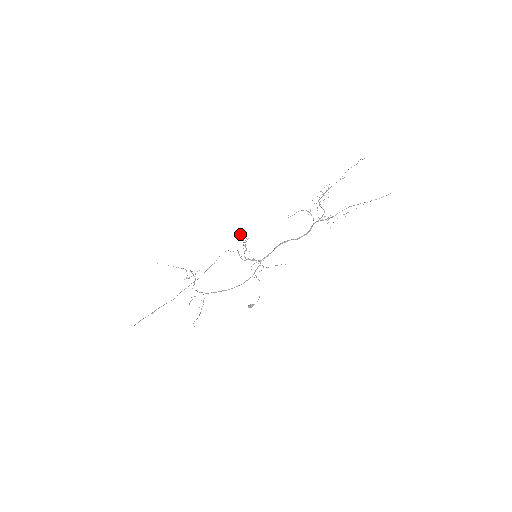
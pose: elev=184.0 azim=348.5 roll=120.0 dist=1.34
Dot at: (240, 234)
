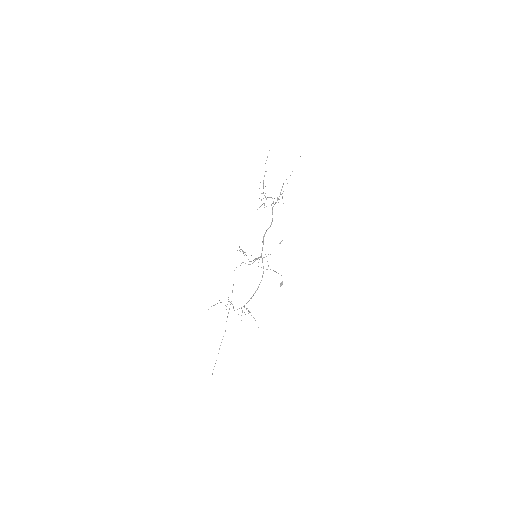
Dot at: (237, 250)
